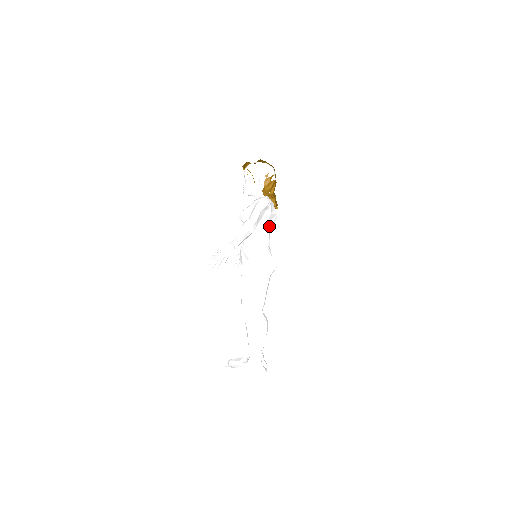
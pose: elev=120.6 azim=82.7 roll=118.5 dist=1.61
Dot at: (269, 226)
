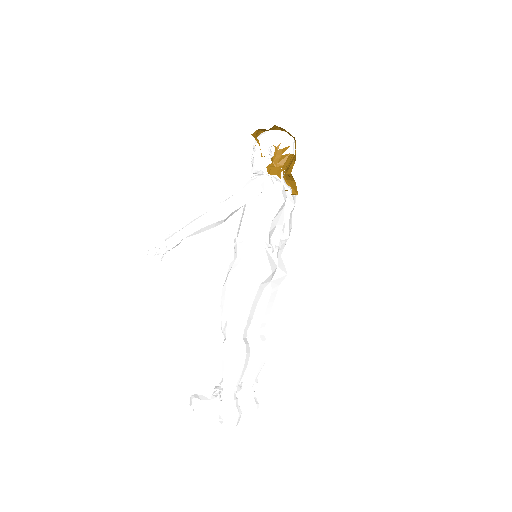
Dot at: (271, 216)
